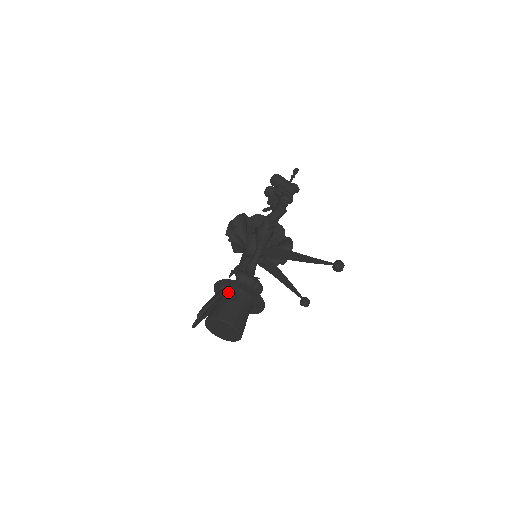
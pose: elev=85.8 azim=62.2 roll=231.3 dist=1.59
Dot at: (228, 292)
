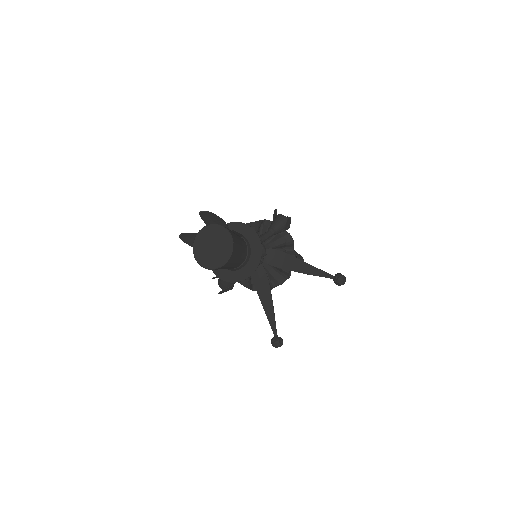
Dot at: occluded
